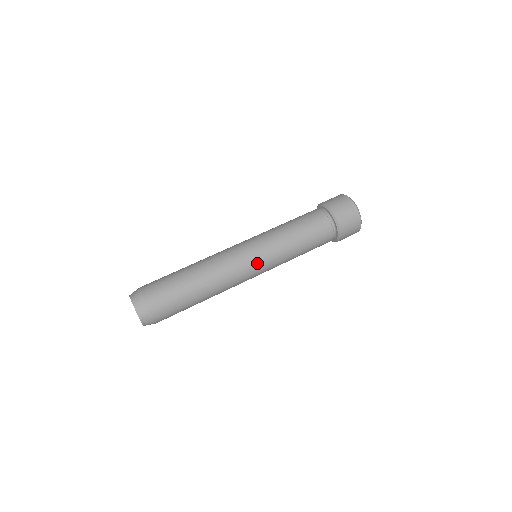
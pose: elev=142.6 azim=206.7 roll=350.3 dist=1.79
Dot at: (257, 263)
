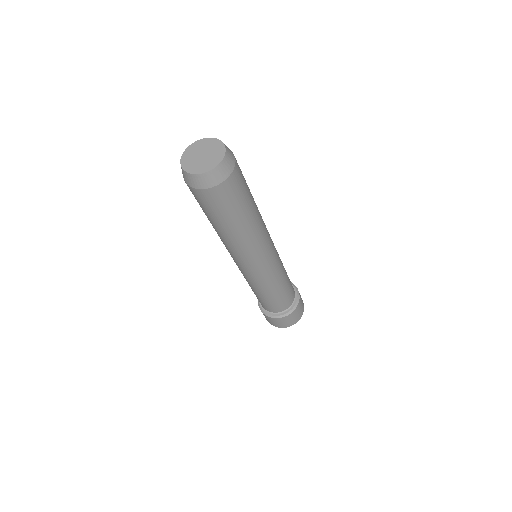
Dot at: (274, 247)
